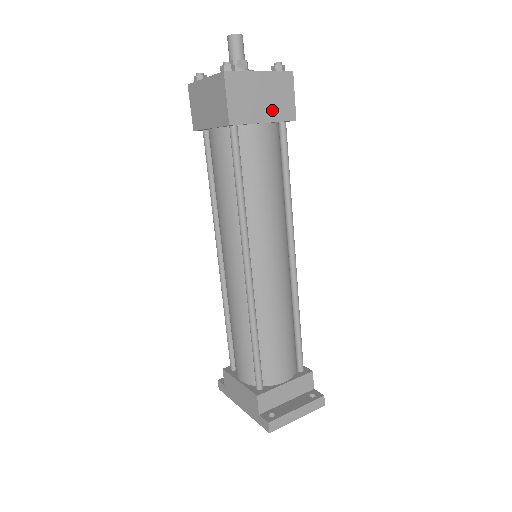
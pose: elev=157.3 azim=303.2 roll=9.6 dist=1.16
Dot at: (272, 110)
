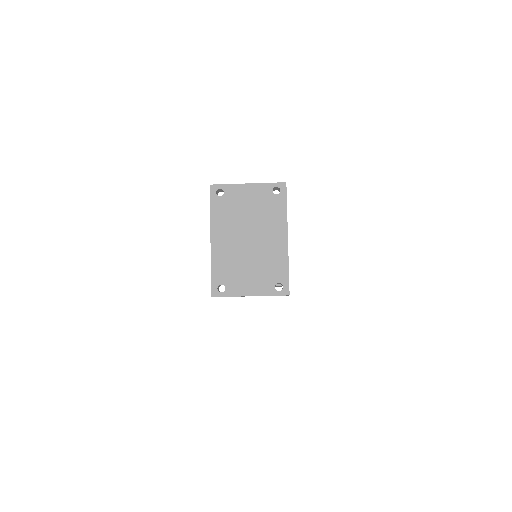
Dot at: occluded
